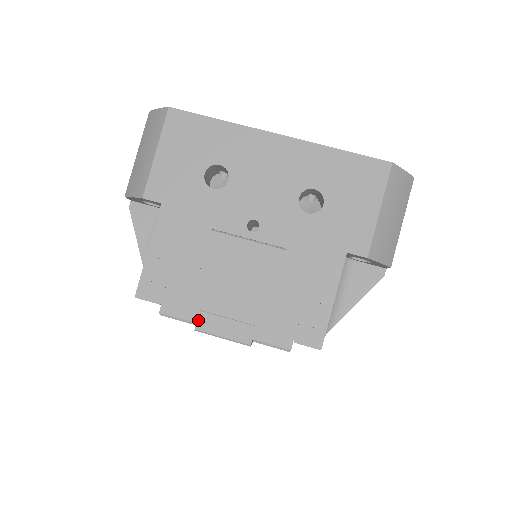
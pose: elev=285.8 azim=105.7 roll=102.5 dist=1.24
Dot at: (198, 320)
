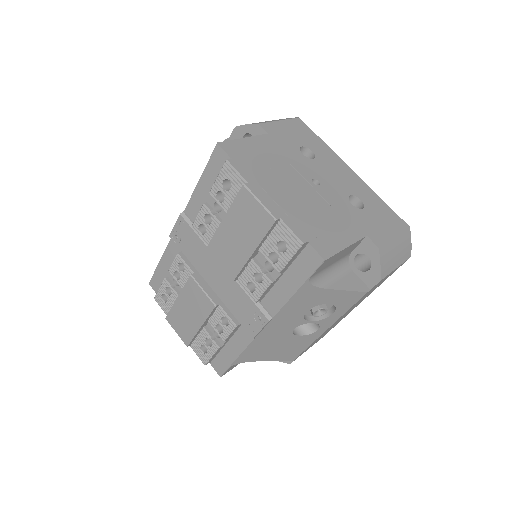
Dot at: (250, 182)
